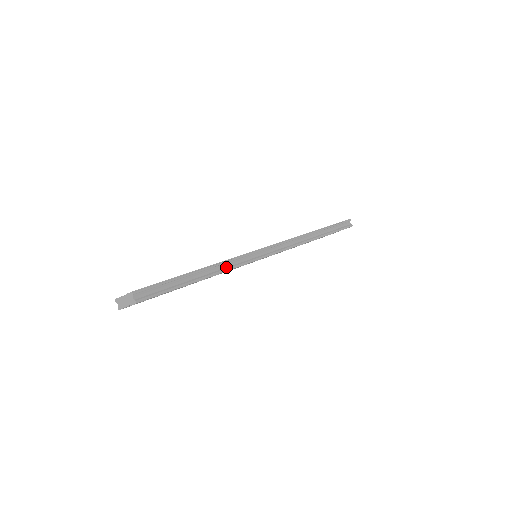
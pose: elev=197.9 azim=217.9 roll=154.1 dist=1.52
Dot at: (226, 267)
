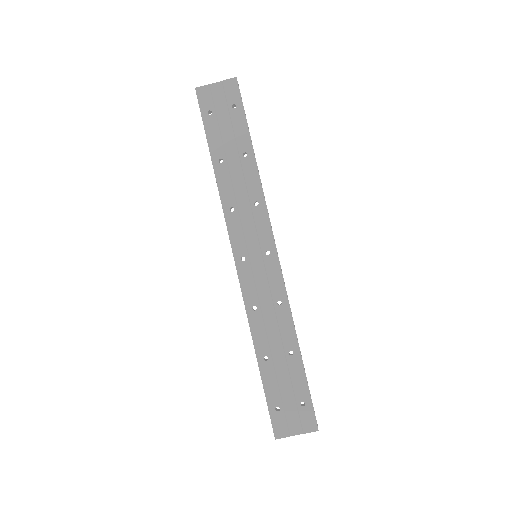
Dot at: (260, 190)
